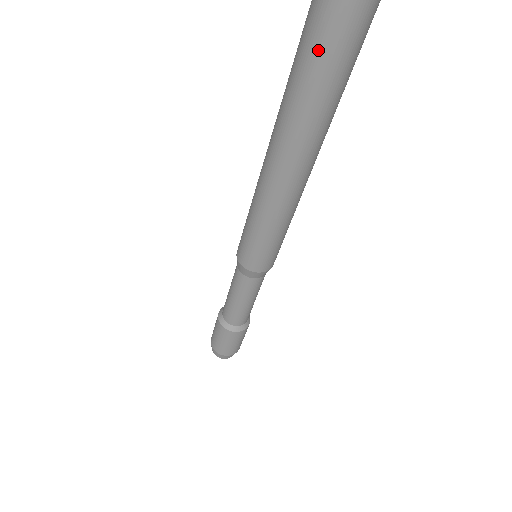
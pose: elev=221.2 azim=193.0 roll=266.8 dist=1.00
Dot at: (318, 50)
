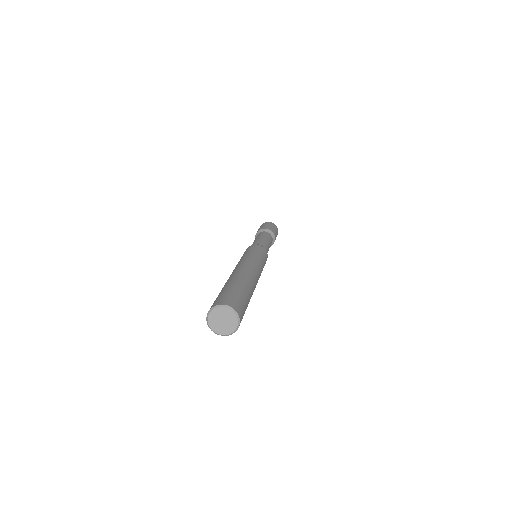
Dot at: occluded
